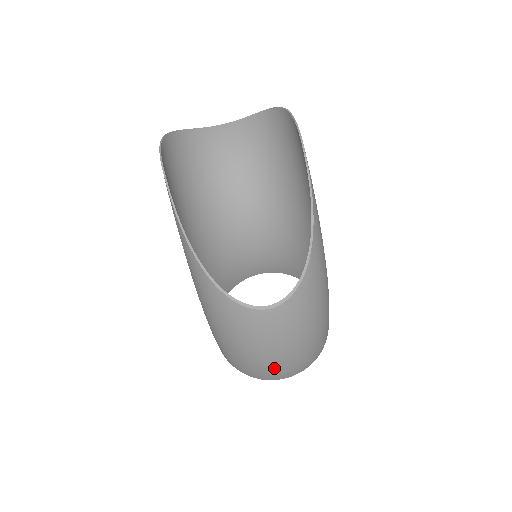
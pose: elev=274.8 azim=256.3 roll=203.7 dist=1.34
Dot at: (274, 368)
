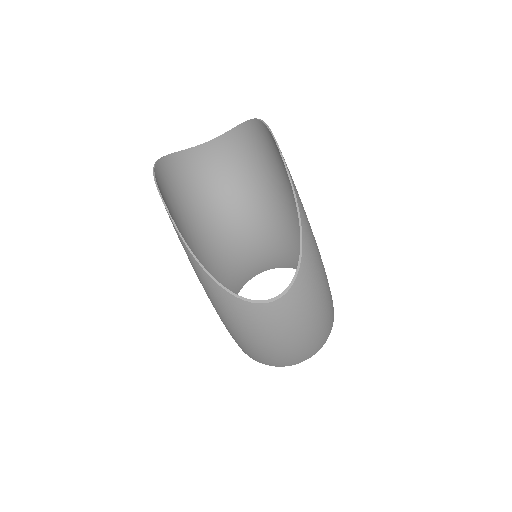
Dot at: (289, 354)
